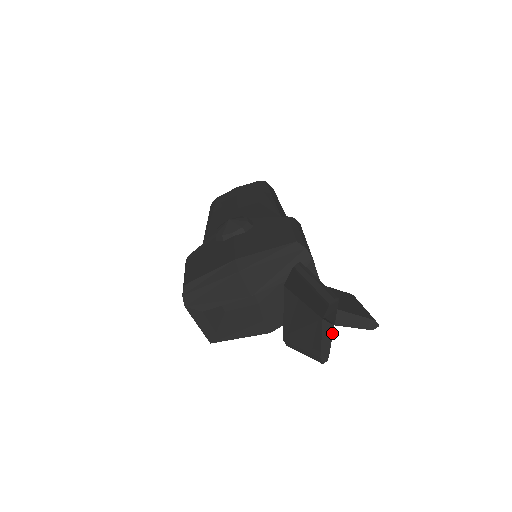
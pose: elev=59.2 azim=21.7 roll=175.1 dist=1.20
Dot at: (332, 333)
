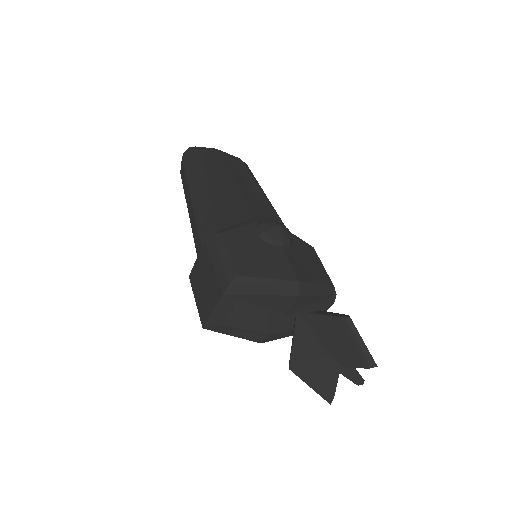
Dot at: occluded
